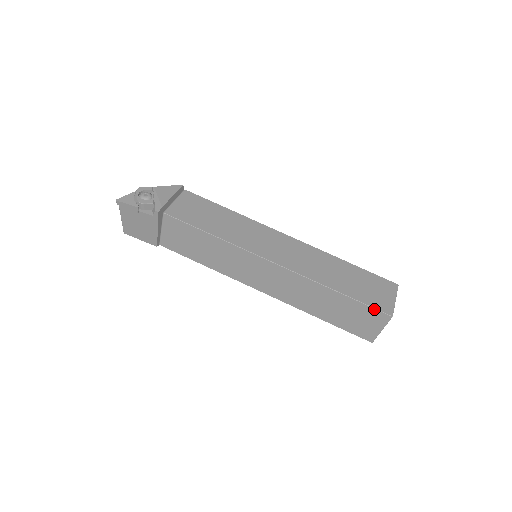
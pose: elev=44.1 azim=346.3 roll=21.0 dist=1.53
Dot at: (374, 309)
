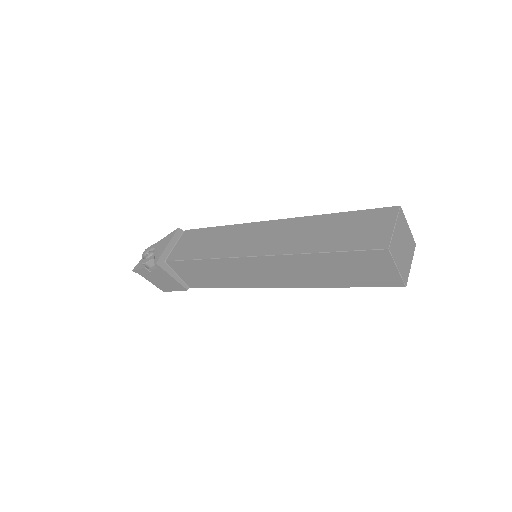
Dot at: (365, 251)
